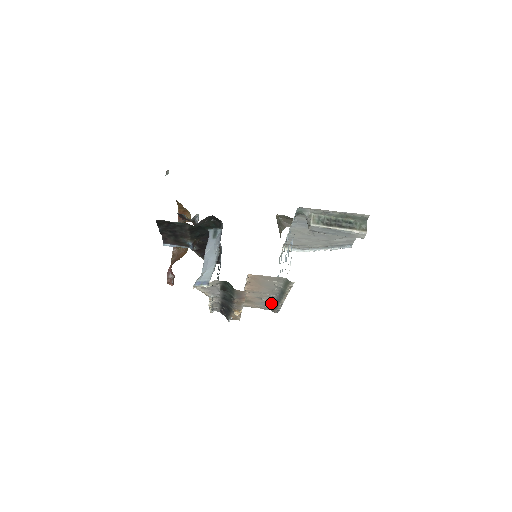
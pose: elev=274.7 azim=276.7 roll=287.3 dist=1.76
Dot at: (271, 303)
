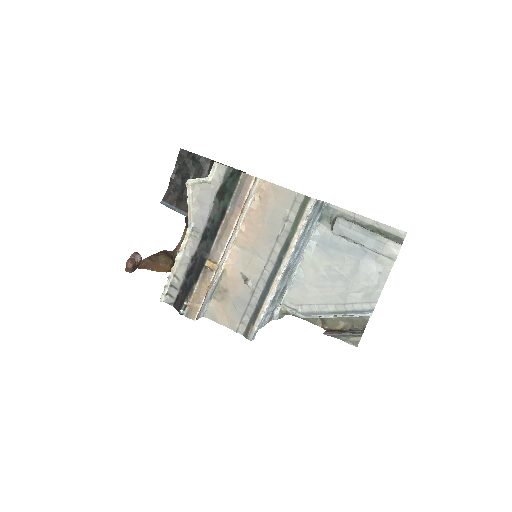
Dot at: (253, 301)
